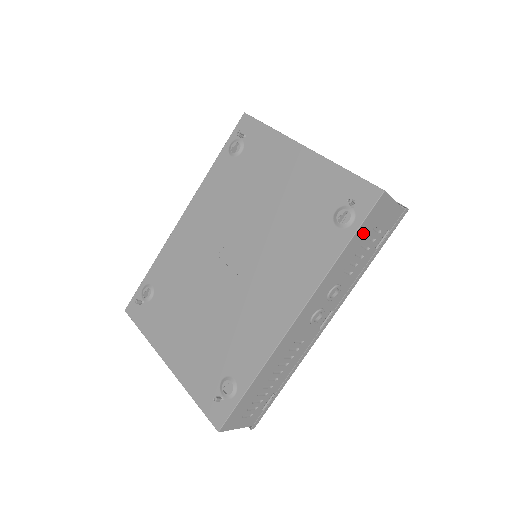
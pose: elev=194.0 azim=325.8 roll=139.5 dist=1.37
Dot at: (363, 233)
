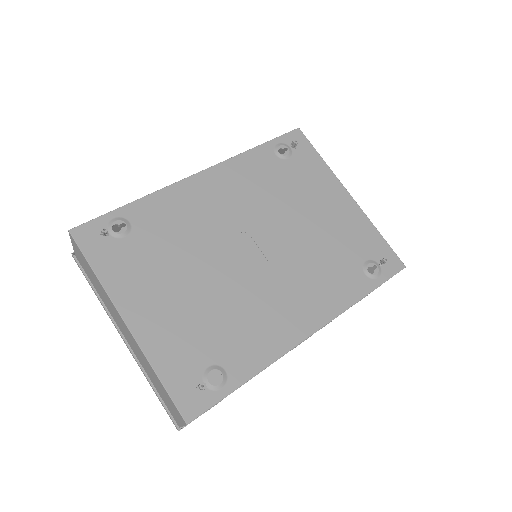
Dot at: occluded
